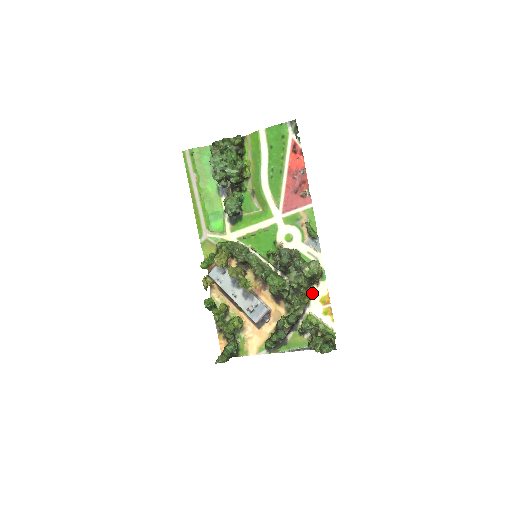
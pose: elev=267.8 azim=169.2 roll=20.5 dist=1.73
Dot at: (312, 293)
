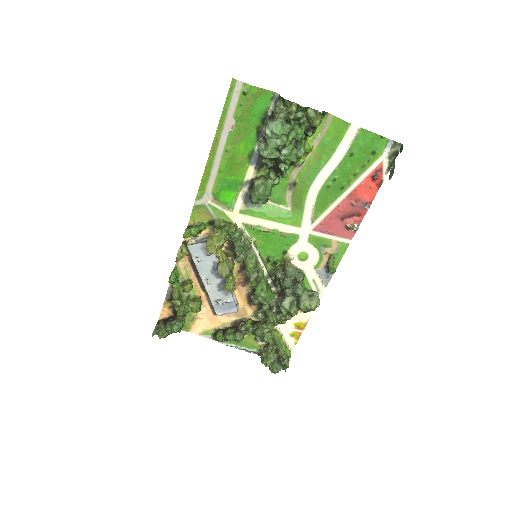
Dot at: occluded
